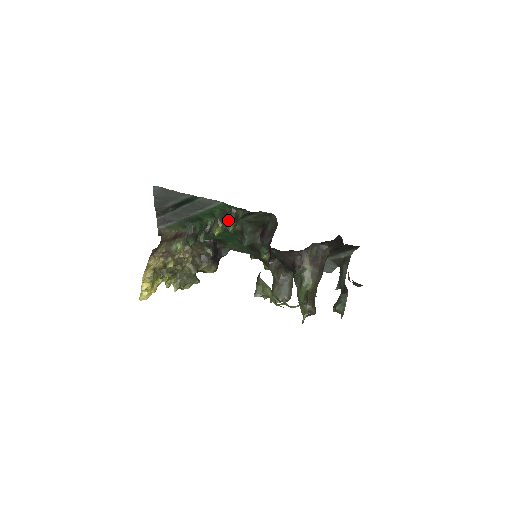
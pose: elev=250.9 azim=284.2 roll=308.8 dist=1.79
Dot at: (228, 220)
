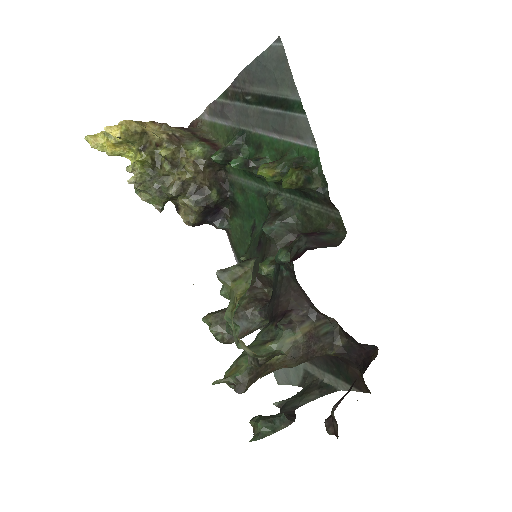
Dot at: (298, 170)
